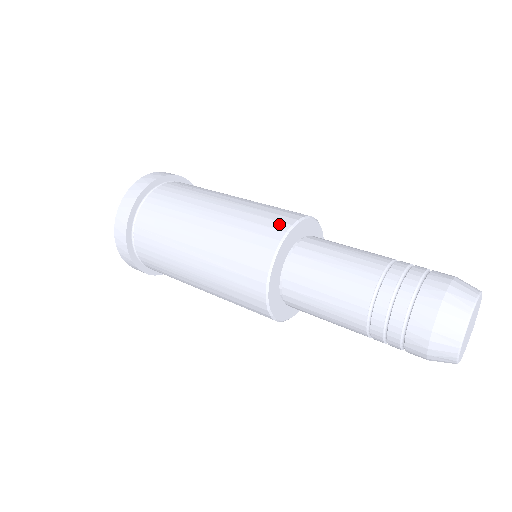
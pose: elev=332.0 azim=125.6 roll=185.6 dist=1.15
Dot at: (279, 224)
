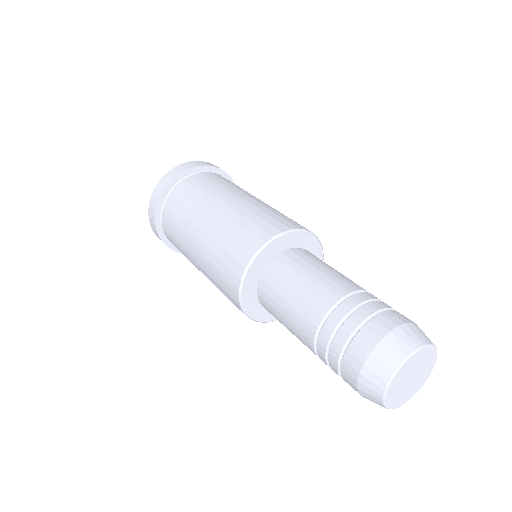
Dot at: (272, 228)
